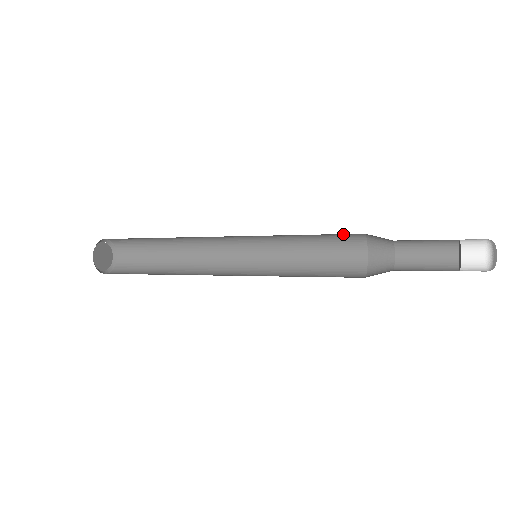
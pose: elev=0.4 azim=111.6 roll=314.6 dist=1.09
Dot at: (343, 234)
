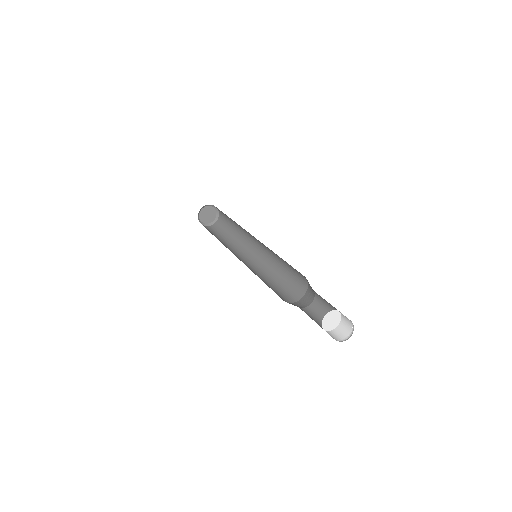
Dot at: occluded
